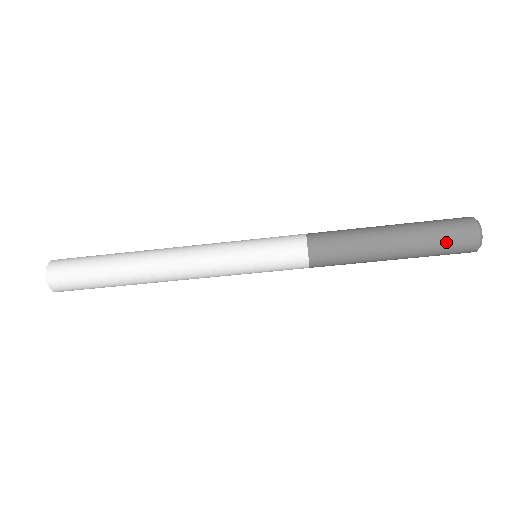
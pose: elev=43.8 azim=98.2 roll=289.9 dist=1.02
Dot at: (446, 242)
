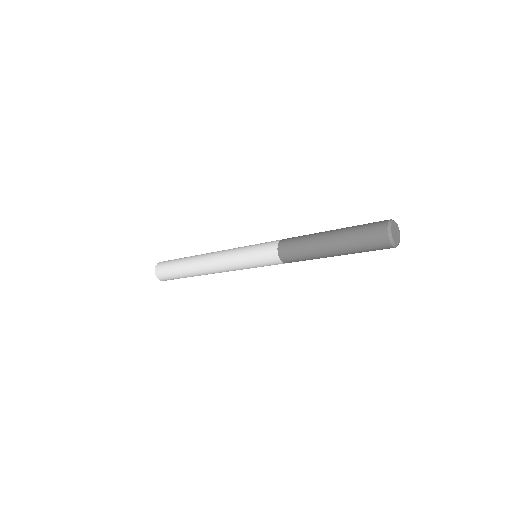
Dot at: (367, 248)
